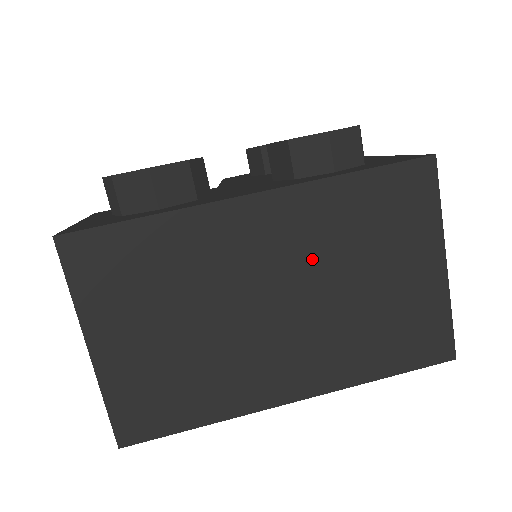
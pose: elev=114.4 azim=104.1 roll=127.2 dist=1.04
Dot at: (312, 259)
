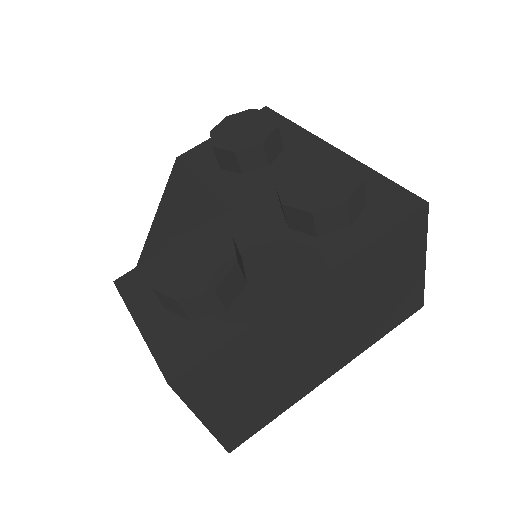
Dot at: (346, 302)
